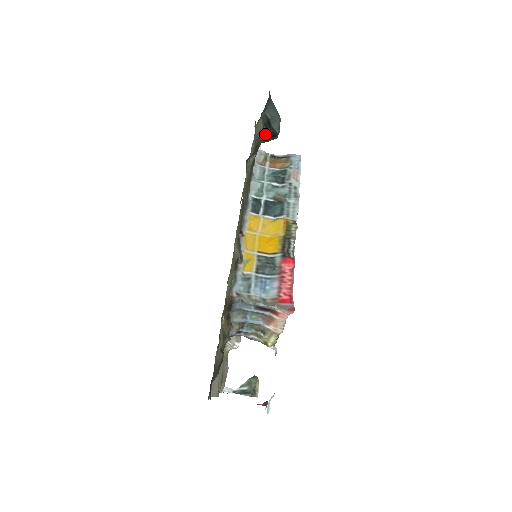
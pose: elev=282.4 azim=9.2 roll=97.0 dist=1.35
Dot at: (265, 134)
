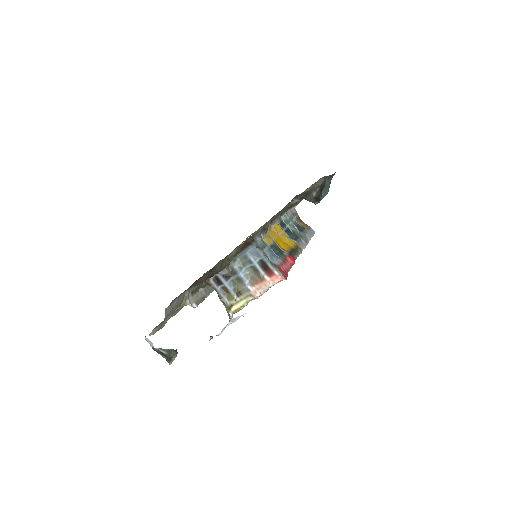
Dot at: (315, 193)
